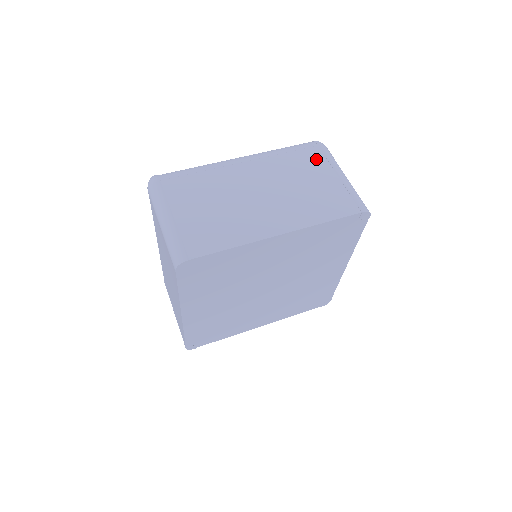
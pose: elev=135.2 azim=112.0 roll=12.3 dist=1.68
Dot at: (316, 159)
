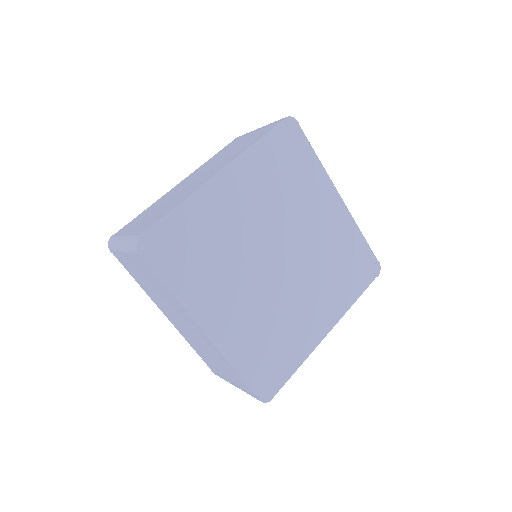
Dot at: (235, 142)
